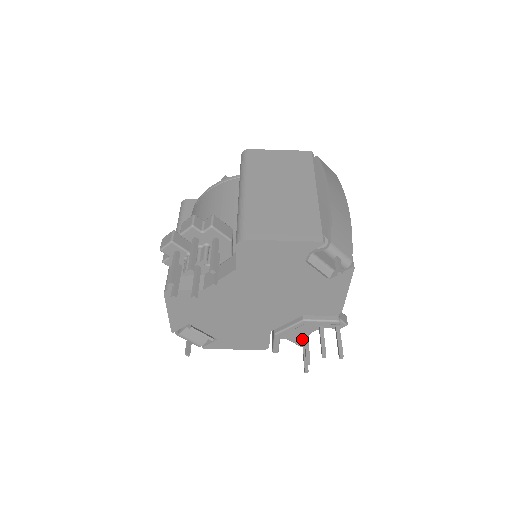
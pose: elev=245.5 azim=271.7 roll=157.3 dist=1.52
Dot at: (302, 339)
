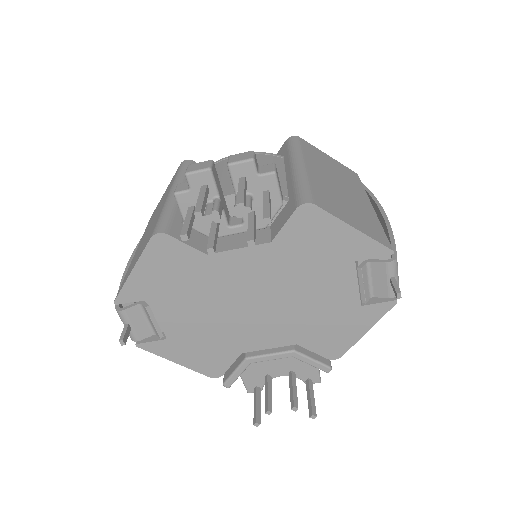
Dot at: (258, 382)
